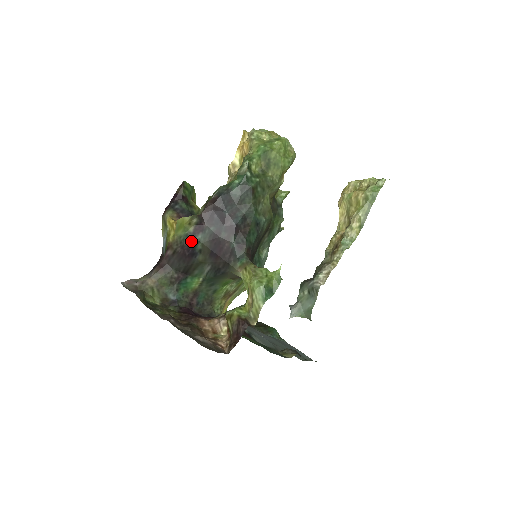
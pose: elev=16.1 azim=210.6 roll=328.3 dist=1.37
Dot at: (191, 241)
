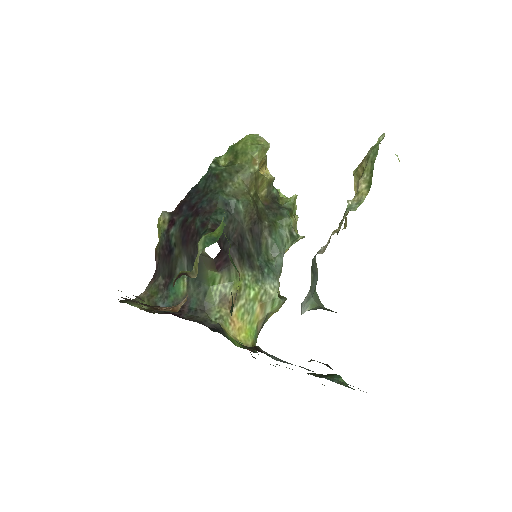
Dot at: (167, 238)
